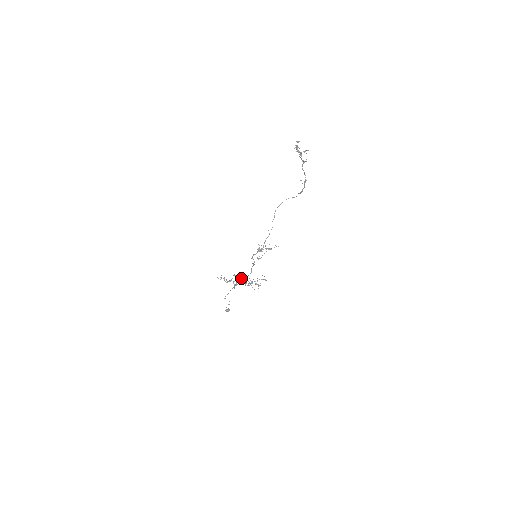
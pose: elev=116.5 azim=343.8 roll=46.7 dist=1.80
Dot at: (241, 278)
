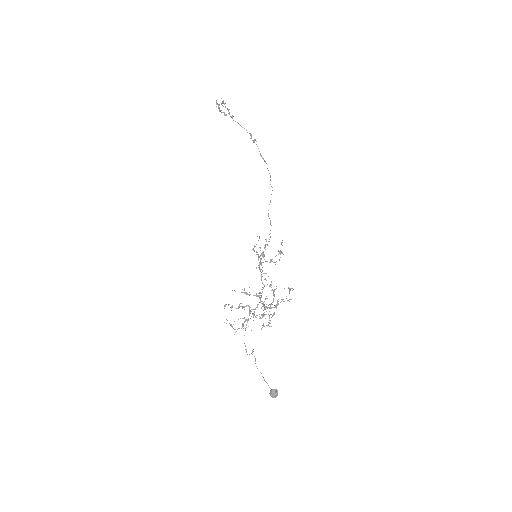
Dot at: (264, 315)
